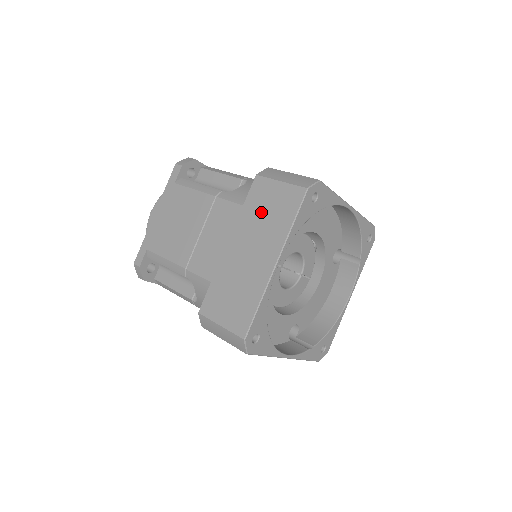
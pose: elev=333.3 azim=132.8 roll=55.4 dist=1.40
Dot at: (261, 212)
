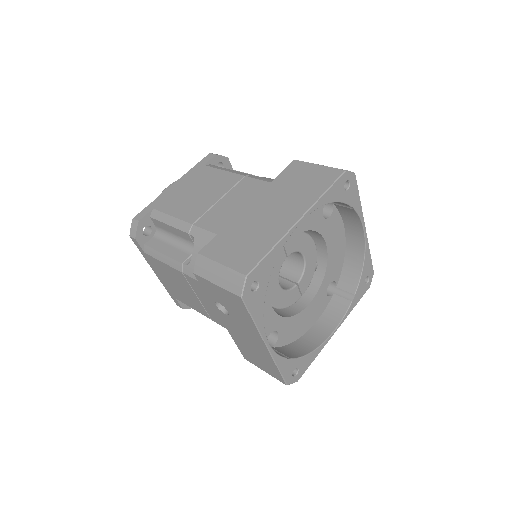
Dot at: (293, 183)
